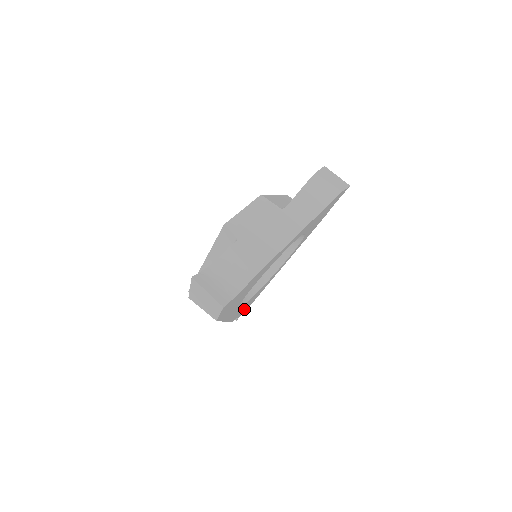
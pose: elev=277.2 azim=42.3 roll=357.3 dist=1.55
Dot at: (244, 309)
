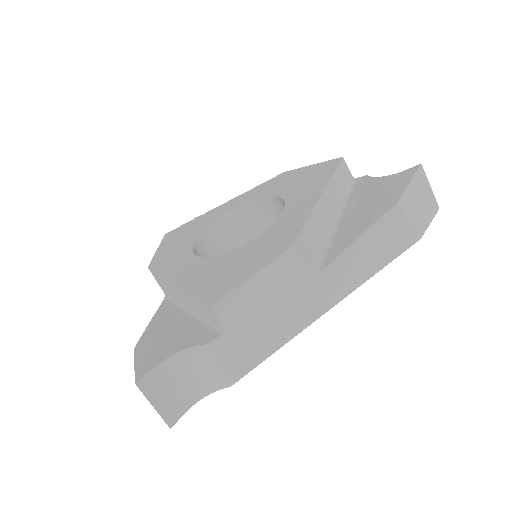
Dot at: occluded
